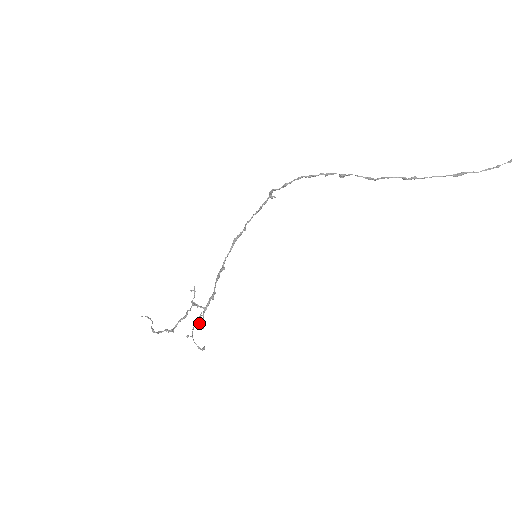
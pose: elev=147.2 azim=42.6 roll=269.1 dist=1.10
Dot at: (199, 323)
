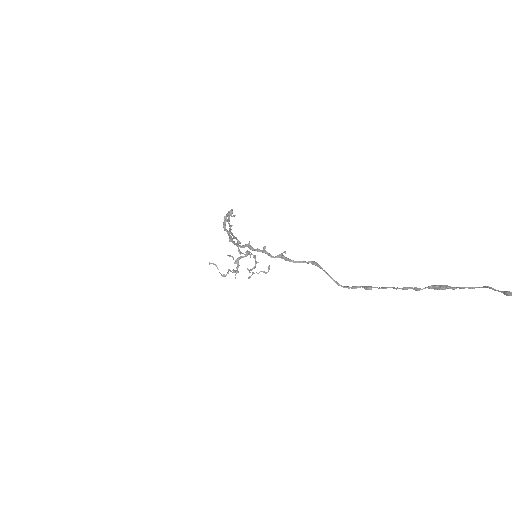
Dot at: (251, 270)
